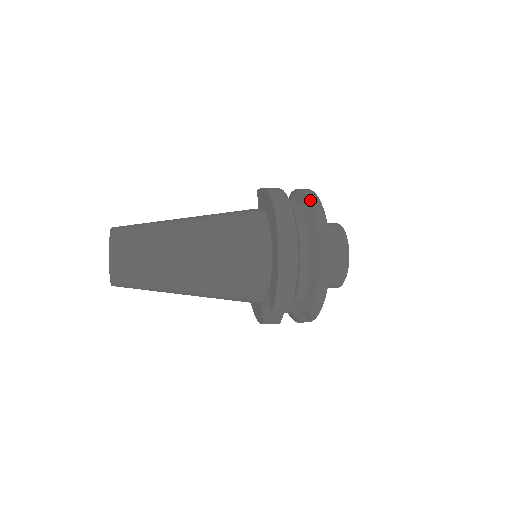
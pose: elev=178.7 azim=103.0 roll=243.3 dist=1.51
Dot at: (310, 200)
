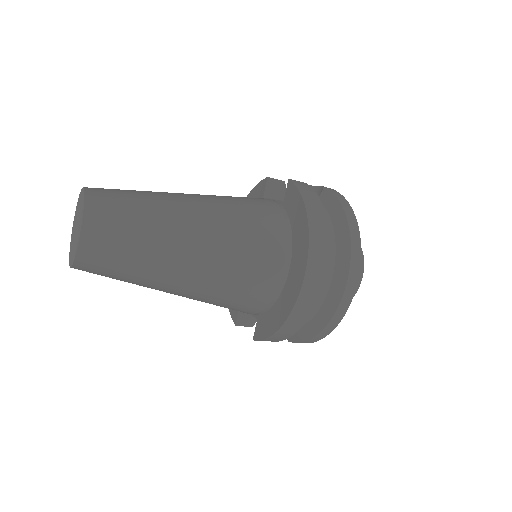
Dot at: (351, 244)
